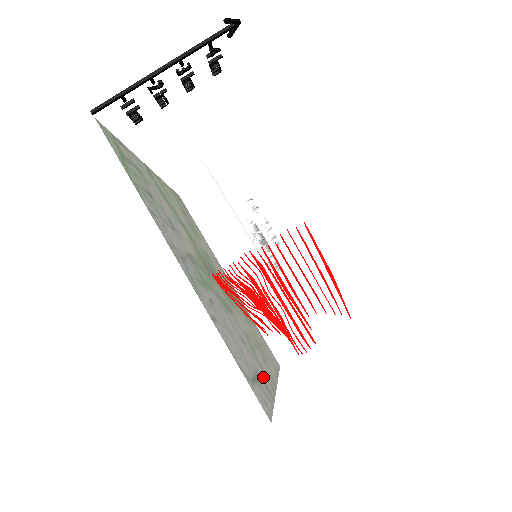
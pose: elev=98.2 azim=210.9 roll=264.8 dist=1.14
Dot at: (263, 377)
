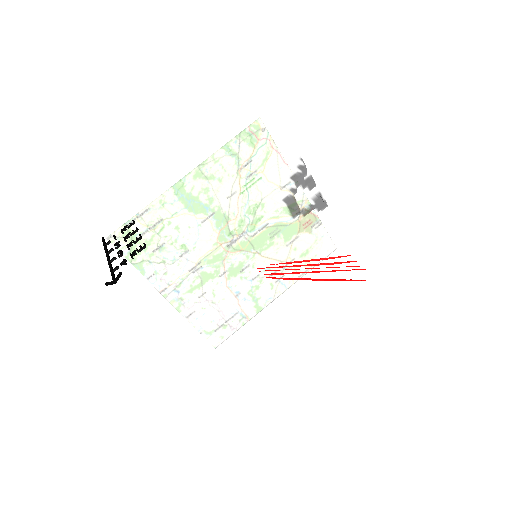
Dot at: occluded
